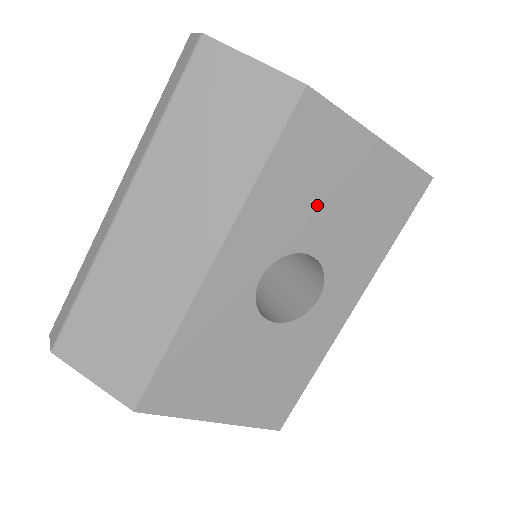
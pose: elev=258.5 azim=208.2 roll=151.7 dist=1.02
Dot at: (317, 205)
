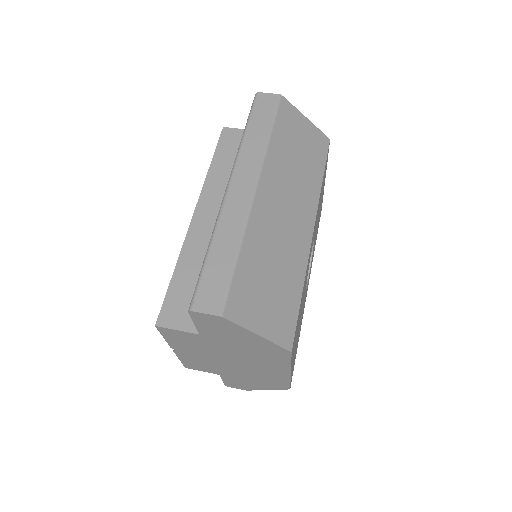
Dot at: occluded
